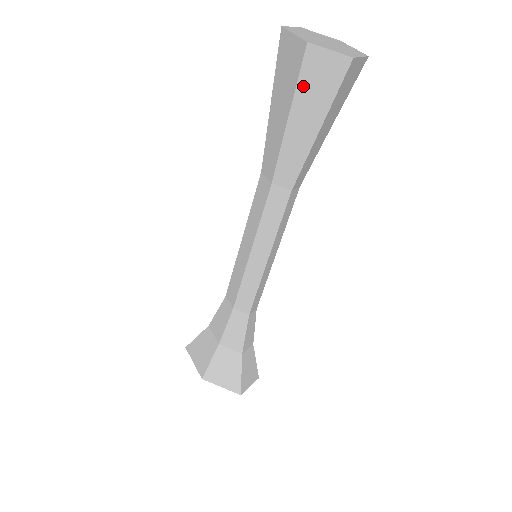
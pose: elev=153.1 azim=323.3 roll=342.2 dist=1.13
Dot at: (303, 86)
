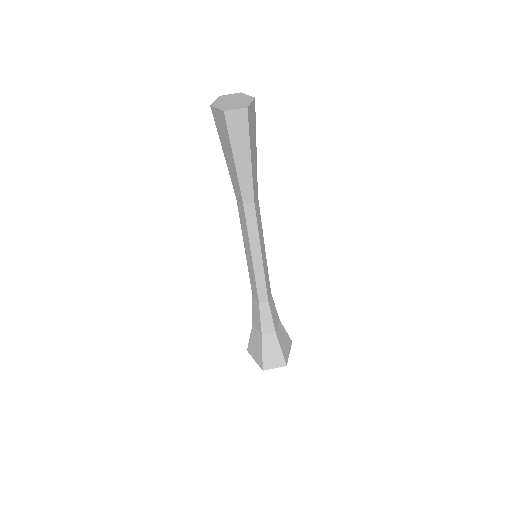
Dot at: (219, 132)
